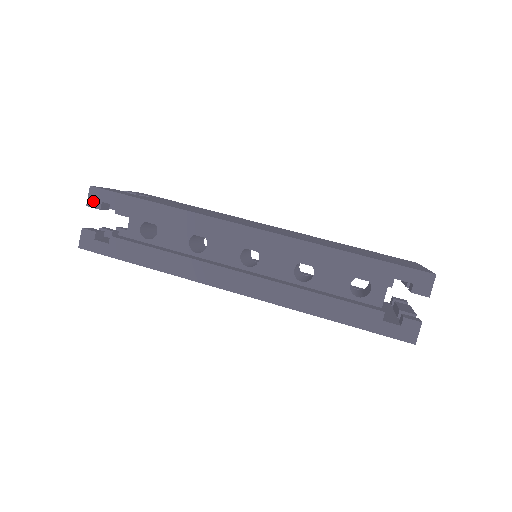
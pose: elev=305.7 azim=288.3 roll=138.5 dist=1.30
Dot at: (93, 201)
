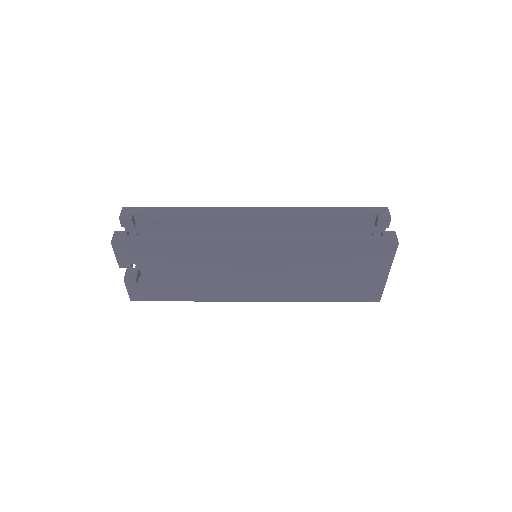
Dot at: (125, 214)
